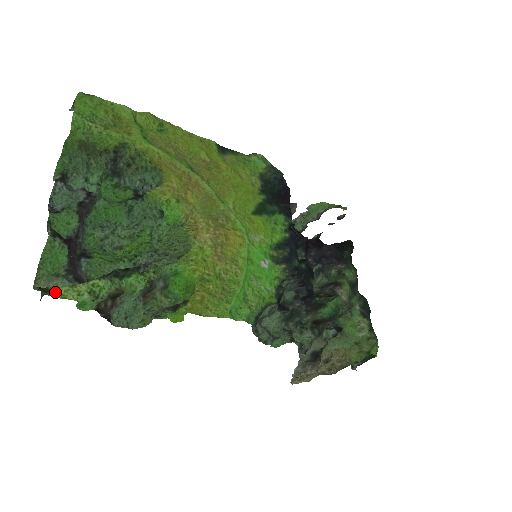
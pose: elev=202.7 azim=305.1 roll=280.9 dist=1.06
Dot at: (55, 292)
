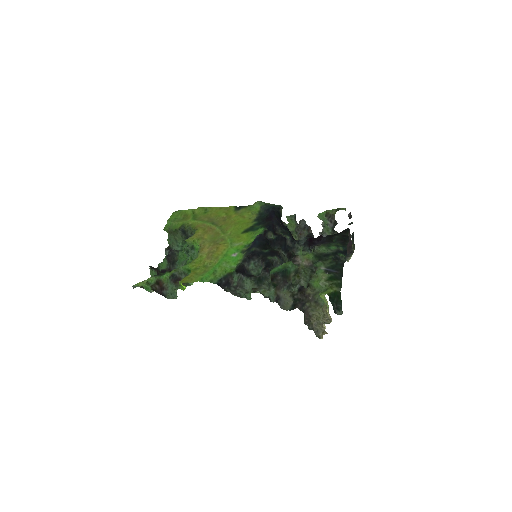
Dot at: (136, 284)
